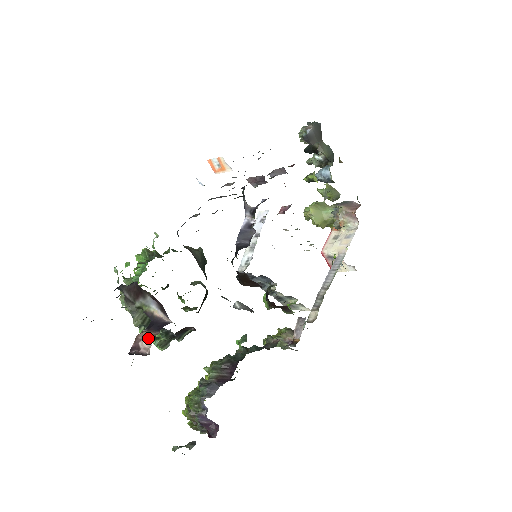
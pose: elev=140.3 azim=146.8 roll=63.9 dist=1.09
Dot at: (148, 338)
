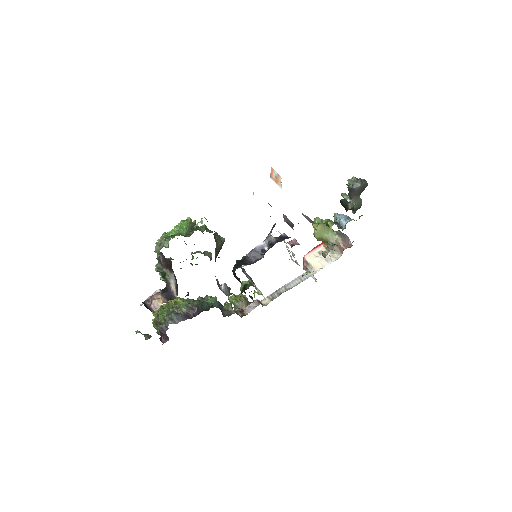
Dot at: (159, 303)
